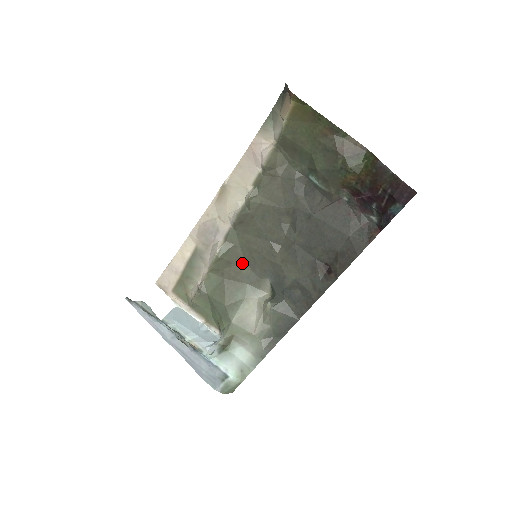
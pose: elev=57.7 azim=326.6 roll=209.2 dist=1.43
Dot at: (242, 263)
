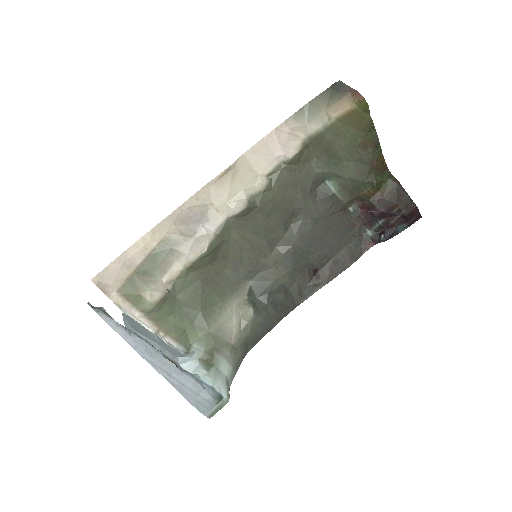
Dot at: (226, 261)
